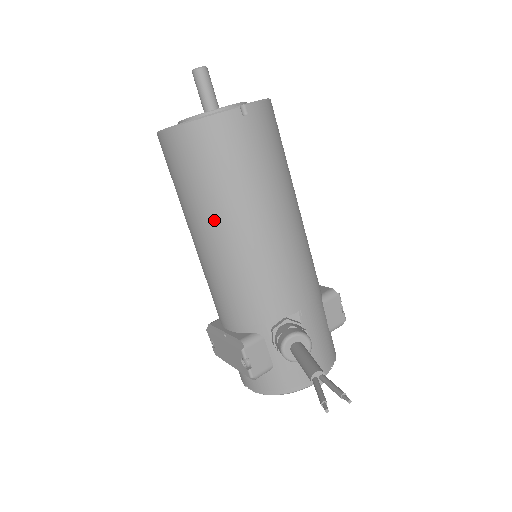
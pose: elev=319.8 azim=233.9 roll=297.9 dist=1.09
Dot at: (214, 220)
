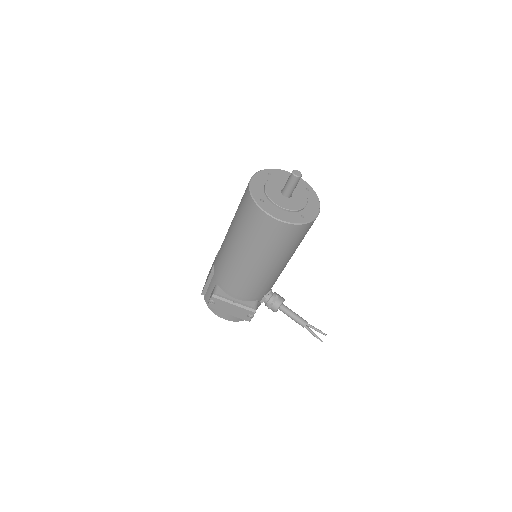
Dot at: (279, 261)
